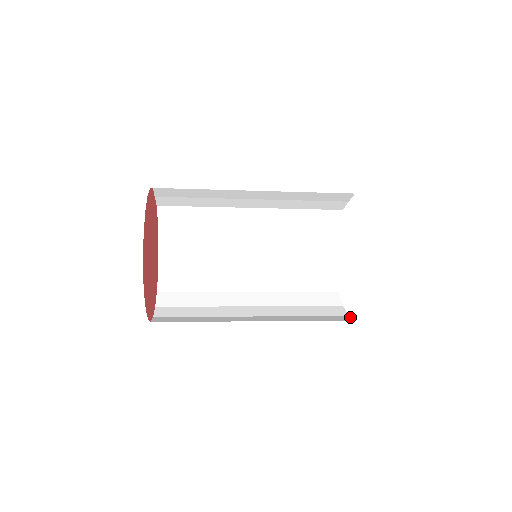
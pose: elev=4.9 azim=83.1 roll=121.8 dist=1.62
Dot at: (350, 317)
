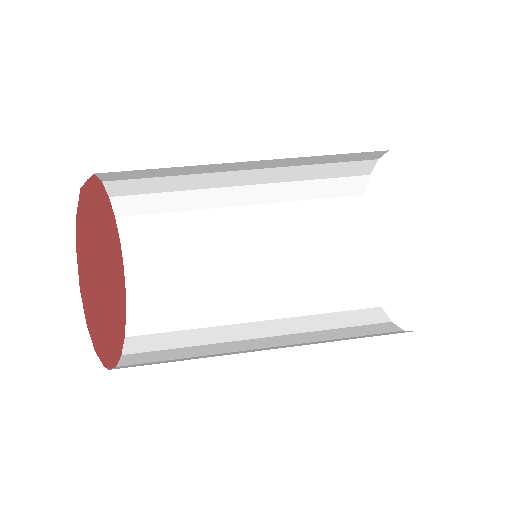
Dot at: (375, 293)
